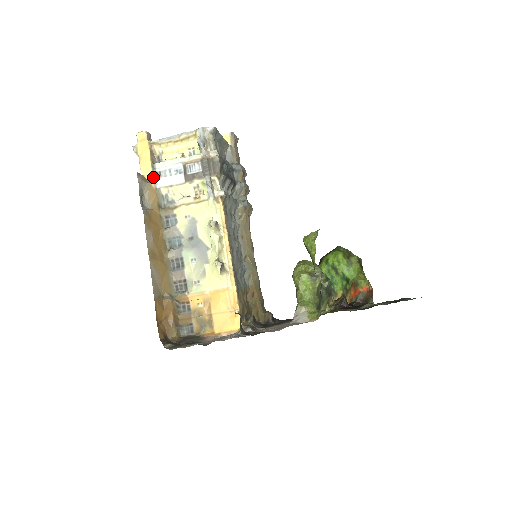
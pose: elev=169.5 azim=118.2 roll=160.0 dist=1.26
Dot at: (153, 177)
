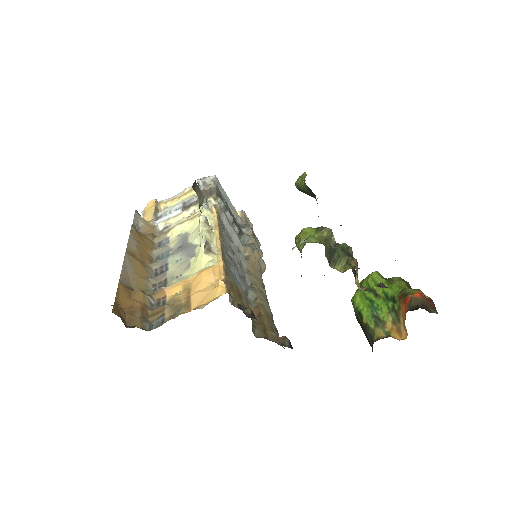
Dot at: (153, 220)
